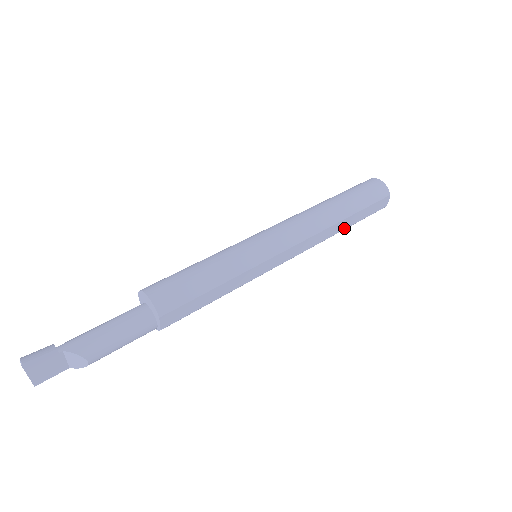
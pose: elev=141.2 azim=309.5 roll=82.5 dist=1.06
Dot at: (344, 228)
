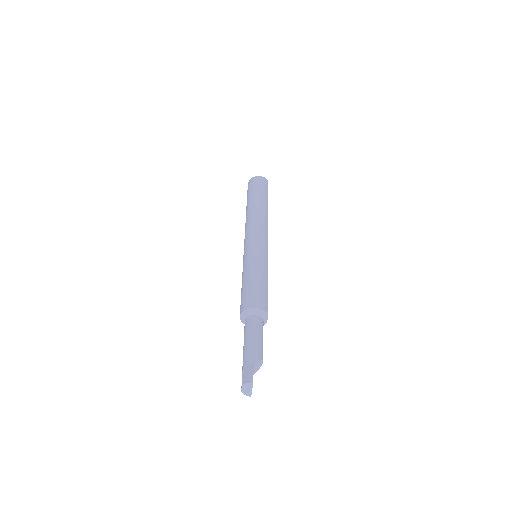
Dot at: occluded
